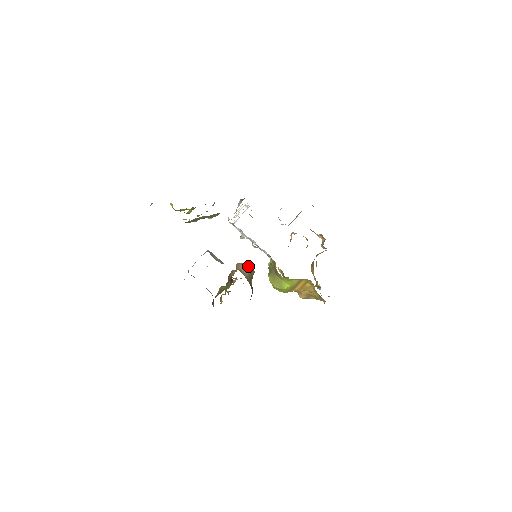
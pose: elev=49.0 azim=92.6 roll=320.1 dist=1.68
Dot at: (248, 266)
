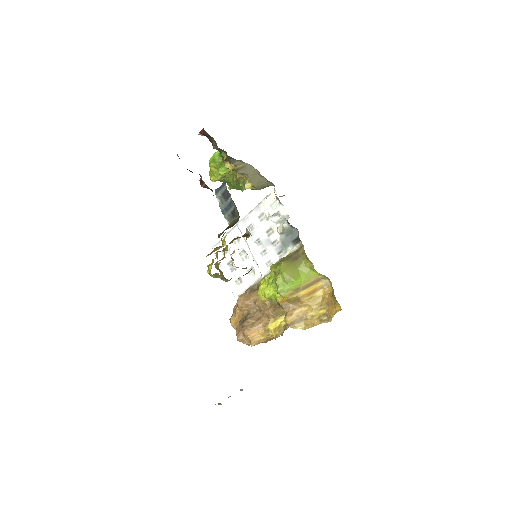
Dot at: occluded
